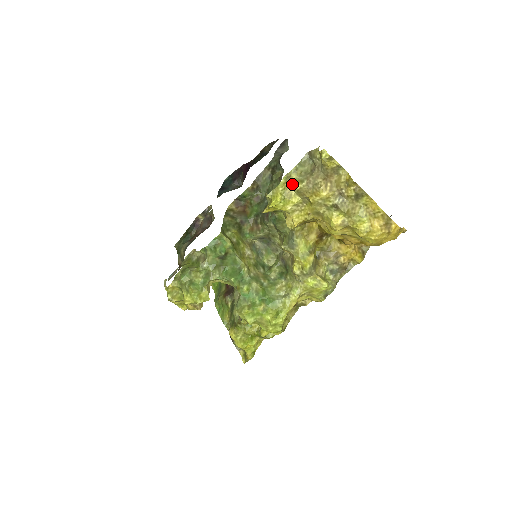
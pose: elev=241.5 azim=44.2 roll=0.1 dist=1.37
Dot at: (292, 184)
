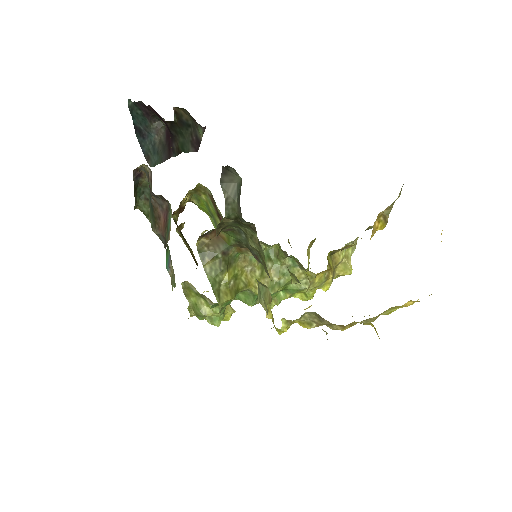
Dot at: occluded
